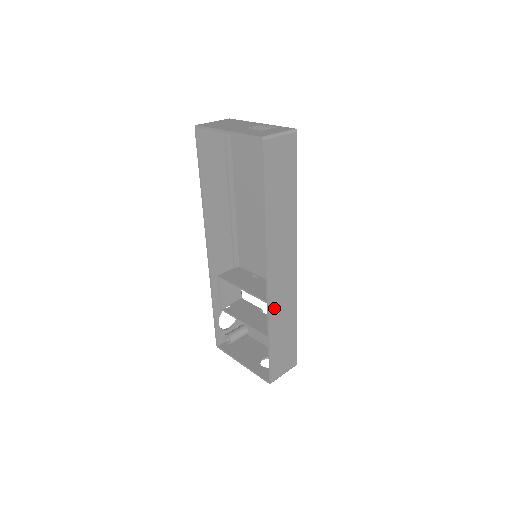
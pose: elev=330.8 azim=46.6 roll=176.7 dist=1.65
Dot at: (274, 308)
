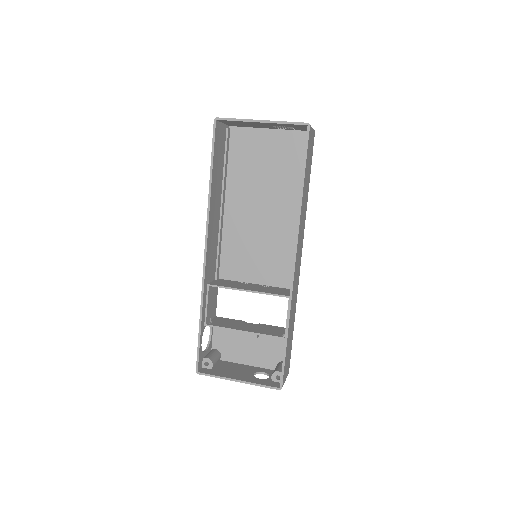
Dot at: (292, 299)
